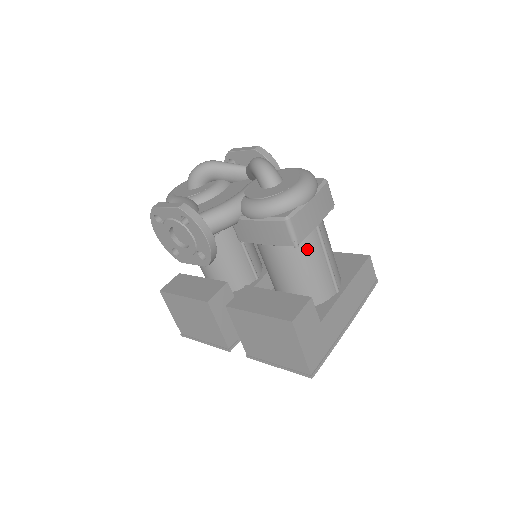
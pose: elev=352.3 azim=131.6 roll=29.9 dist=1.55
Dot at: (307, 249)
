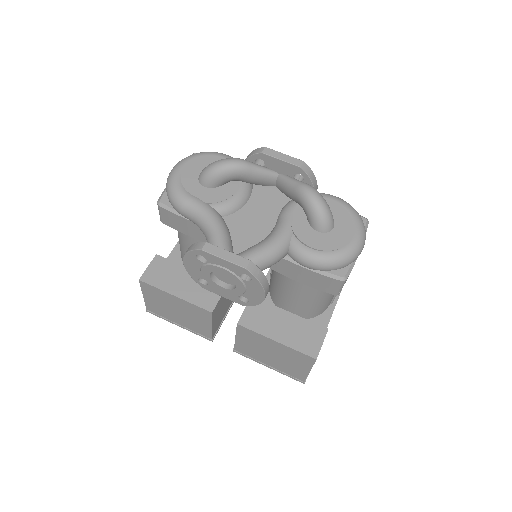
Dot at: occluded
